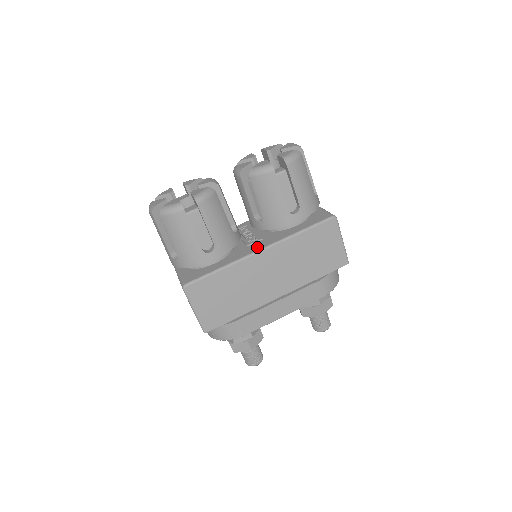
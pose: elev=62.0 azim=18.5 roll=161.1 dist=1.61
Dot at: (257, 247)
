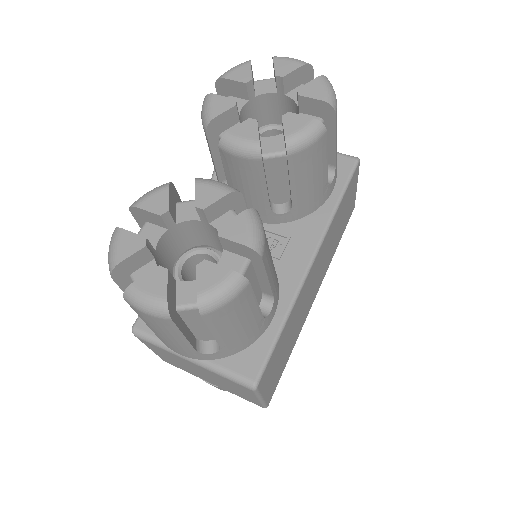
Dot at: (302, 256)
